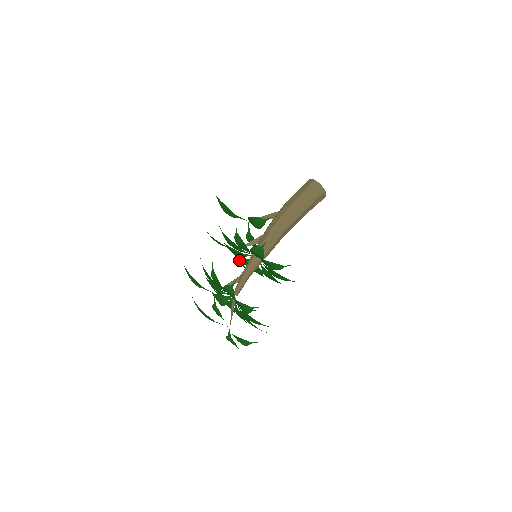
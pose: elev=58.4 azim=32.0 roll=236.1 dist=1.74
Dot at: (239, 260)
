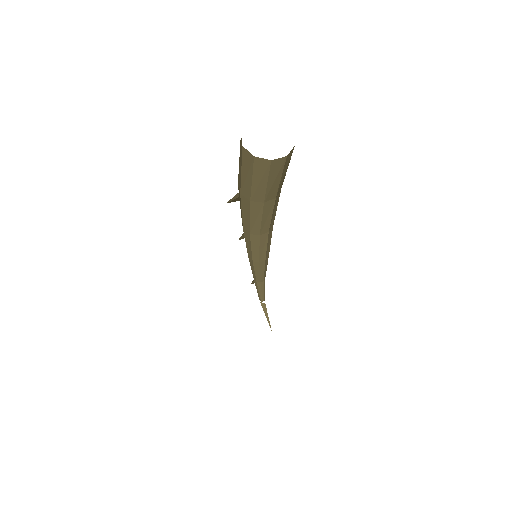
Dot at: occluded
